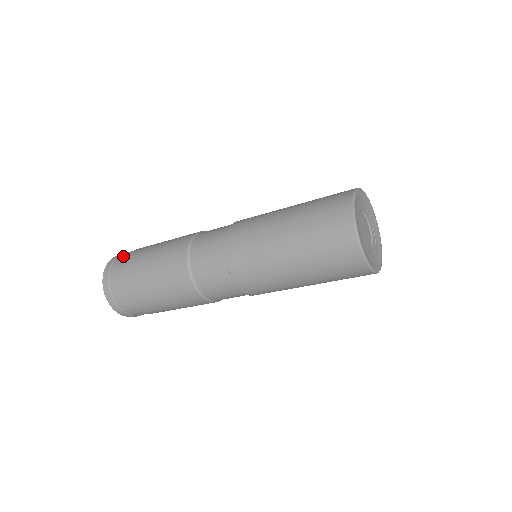
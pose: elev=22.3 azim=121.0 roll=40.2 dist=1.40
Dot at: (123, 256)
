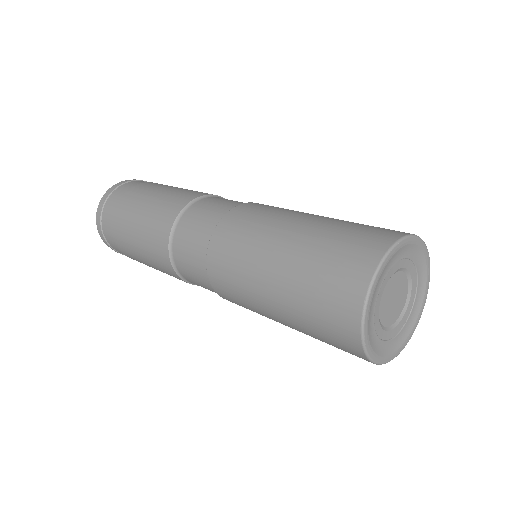
Dot at: (109, 239)
